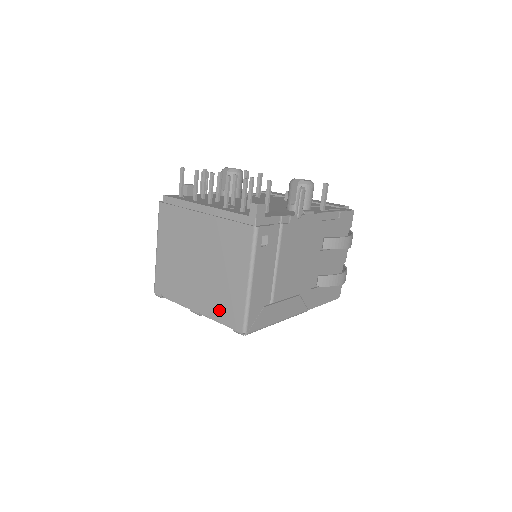
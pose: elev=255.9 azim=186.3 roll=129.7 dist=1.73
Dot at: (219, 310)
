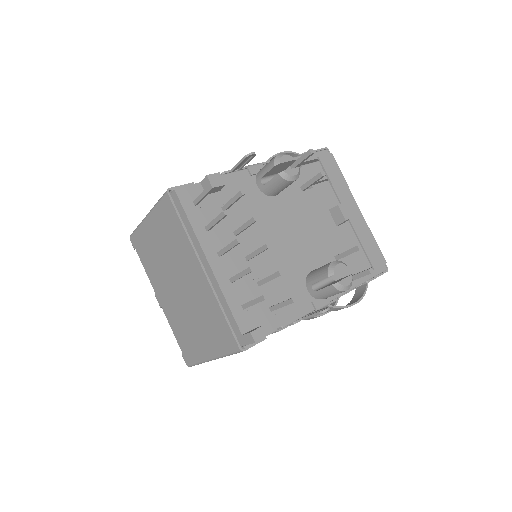
Dot at: (177, 332)
